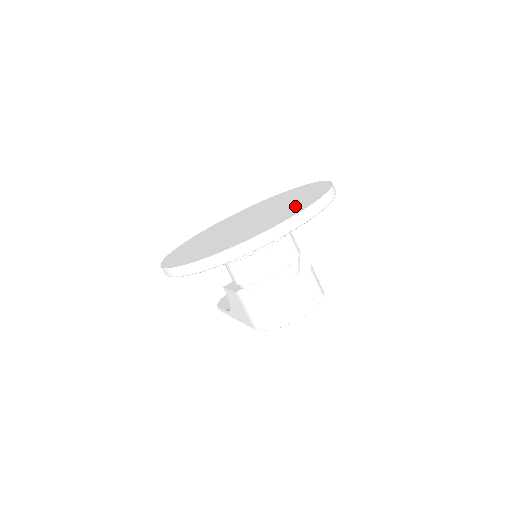
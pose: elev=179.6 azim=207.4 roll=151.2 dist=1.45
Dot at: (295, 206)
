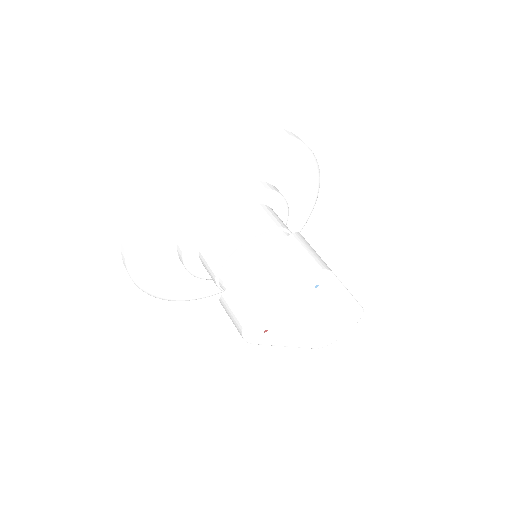
Dot at: occluded
